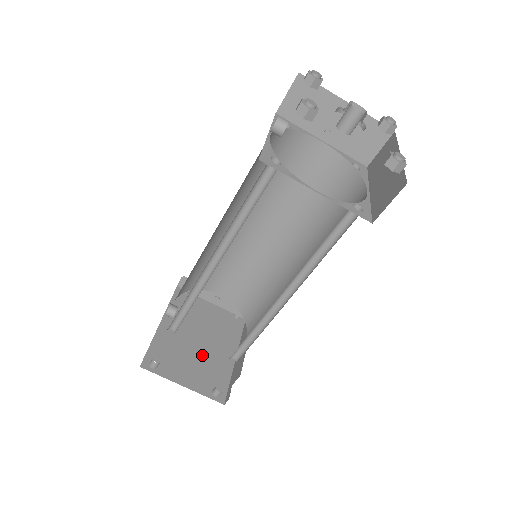
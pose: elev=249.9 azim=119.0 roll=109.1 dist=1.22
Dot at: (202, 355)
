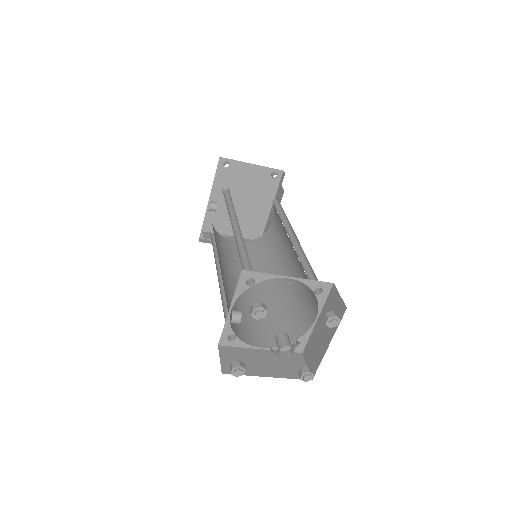
Dot at: (242, 218)
